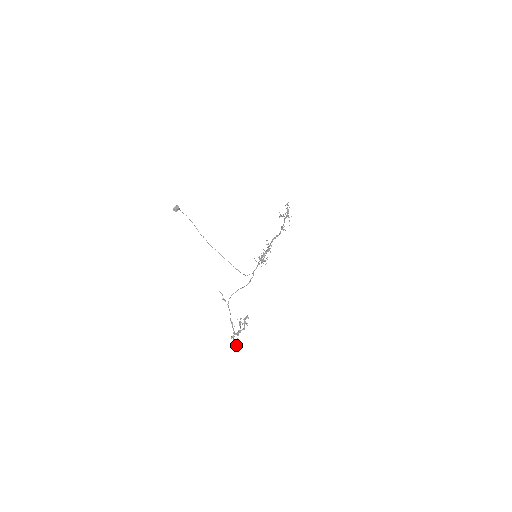
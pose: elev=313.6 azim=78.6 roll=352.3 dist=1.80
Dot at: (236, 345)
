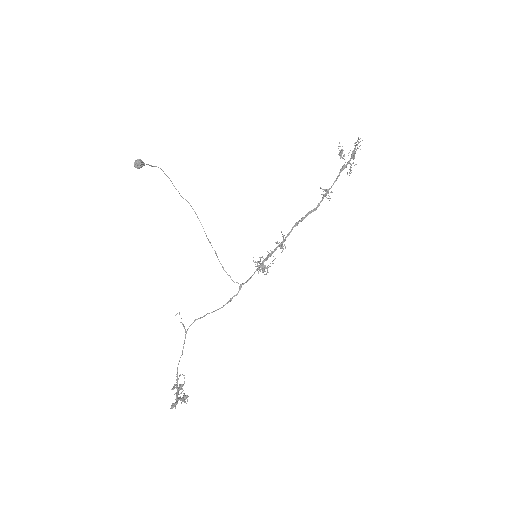
Dot at: occluded
